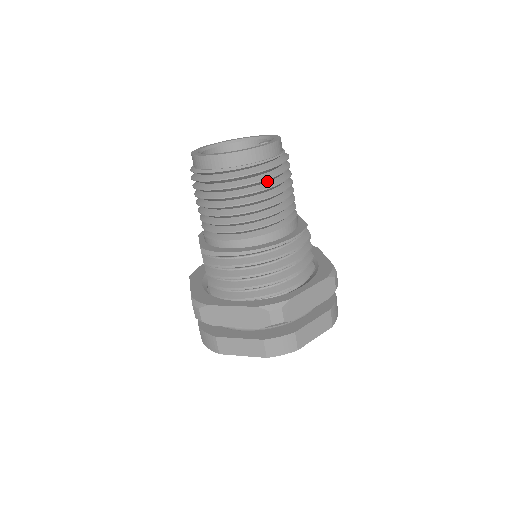
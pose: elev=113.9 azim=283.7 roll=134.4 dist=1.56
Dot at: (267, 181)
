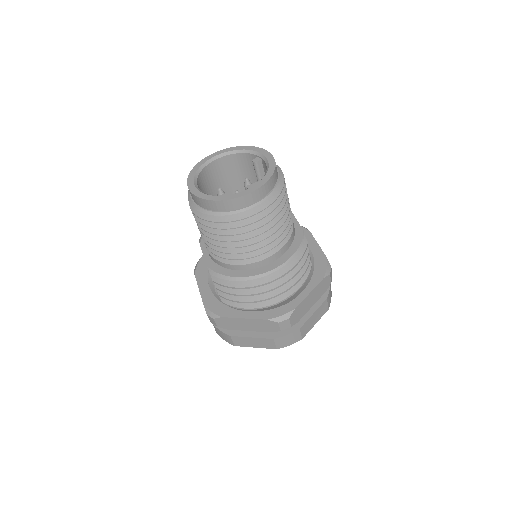
Dot at: occluded
